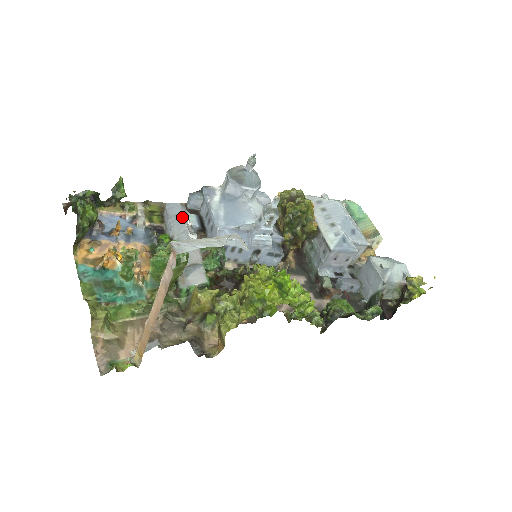
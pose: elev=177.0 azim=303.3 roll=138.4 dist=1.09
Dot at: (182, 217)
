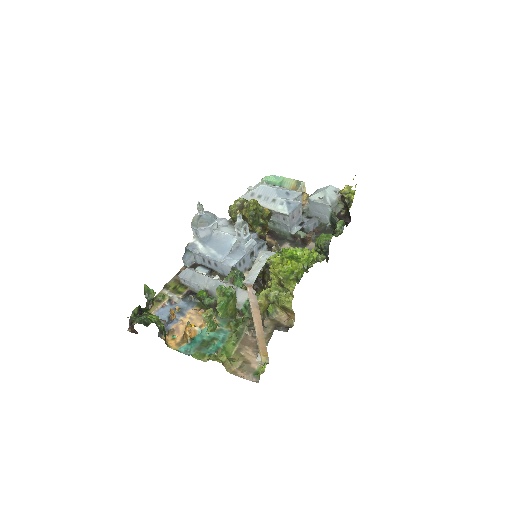
Dot at: (197, 274)
